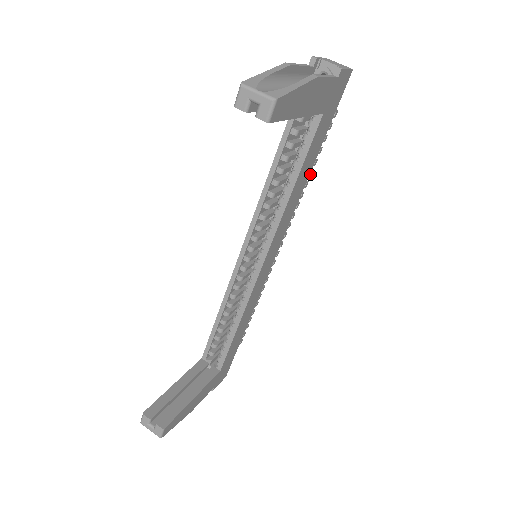
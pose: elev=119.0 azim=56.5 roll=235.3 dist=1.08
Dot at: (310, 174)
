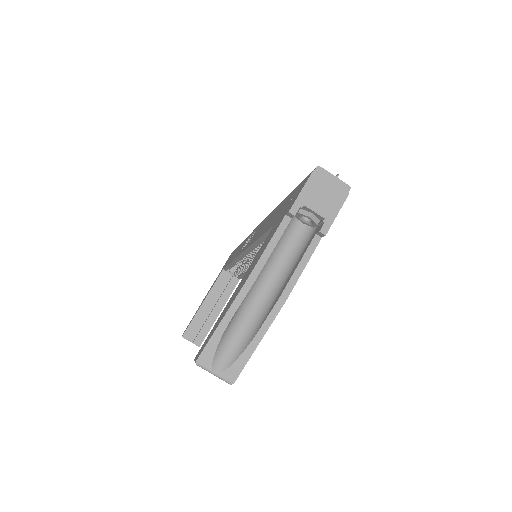
Dot at: occluded
